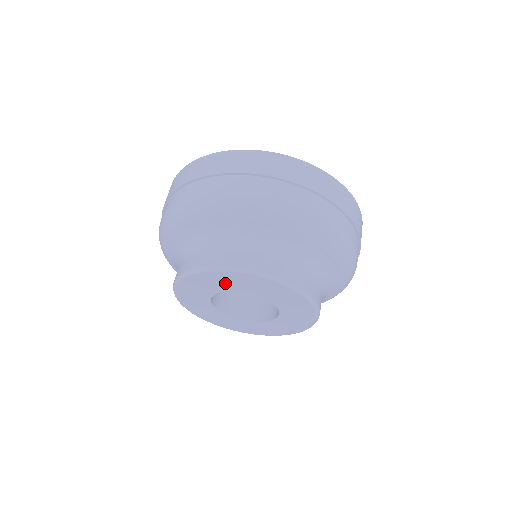
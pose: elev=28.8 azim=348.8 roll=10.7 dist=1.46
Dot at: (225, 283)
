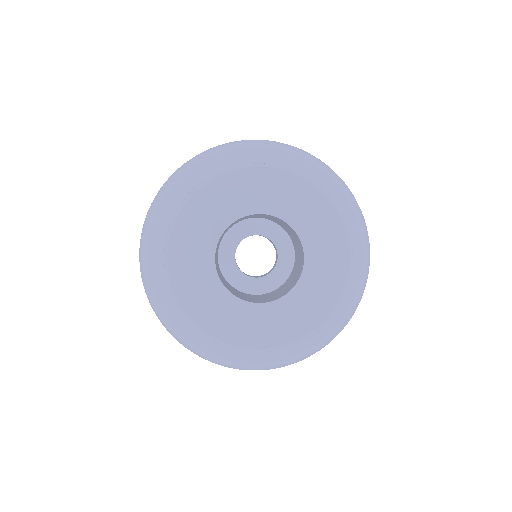
Dot at: (198, 244)
